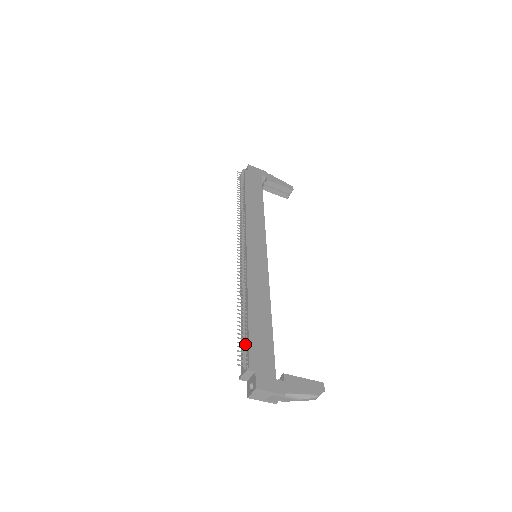
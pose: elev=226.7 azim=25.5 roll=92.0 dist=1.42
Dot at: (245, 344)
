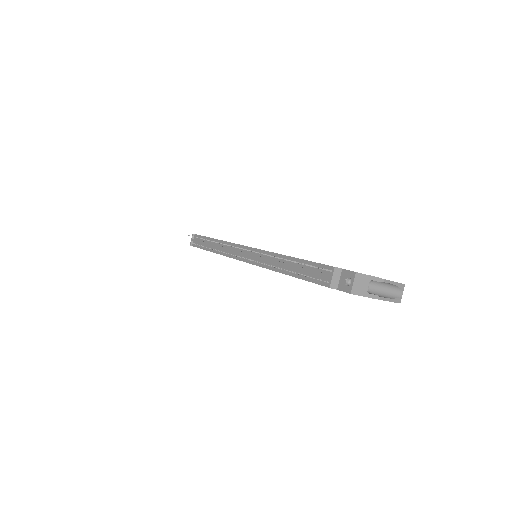
Dot at: occluded
